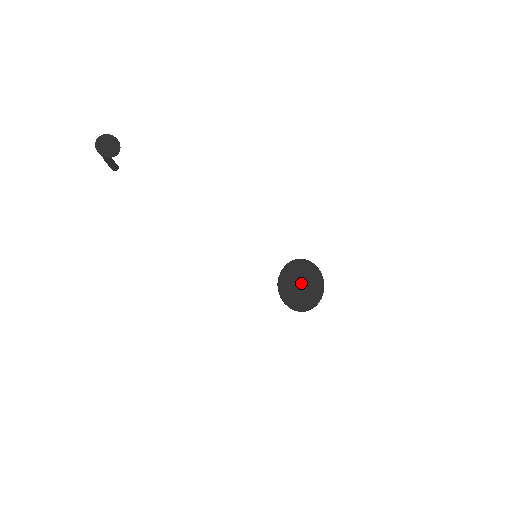
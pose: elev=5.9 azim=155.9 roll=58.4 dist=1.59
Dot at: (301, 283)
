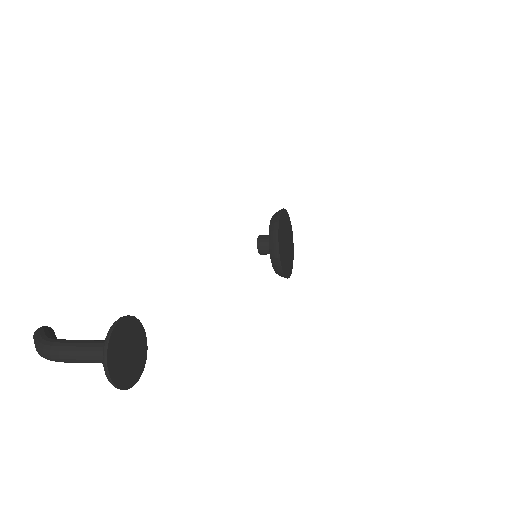
Dot at: (286, 242)
